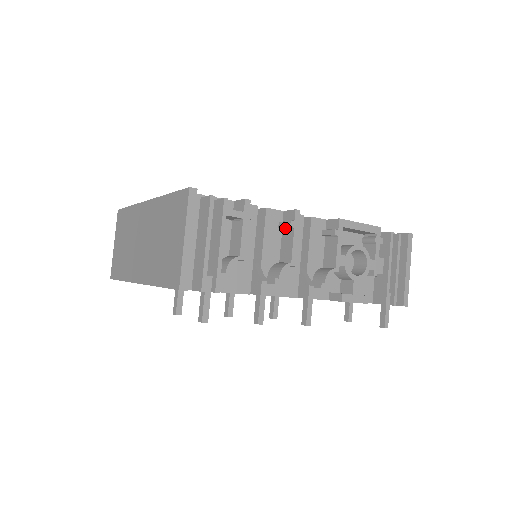
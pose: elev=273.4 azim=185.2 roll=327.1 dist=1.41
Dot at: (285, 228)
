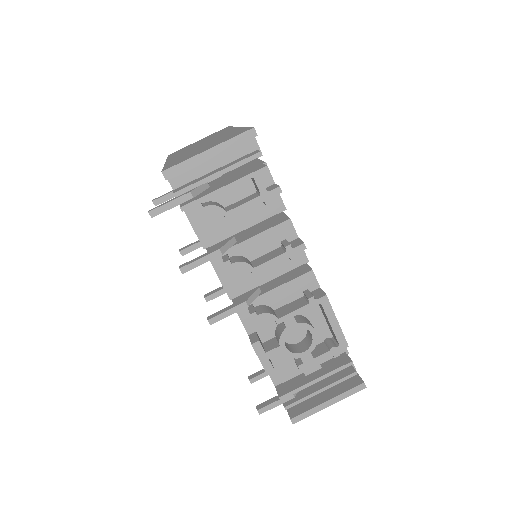
Dot at: (283, 247)
